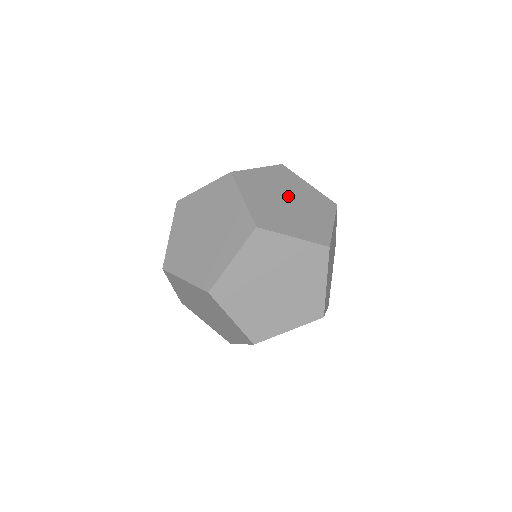
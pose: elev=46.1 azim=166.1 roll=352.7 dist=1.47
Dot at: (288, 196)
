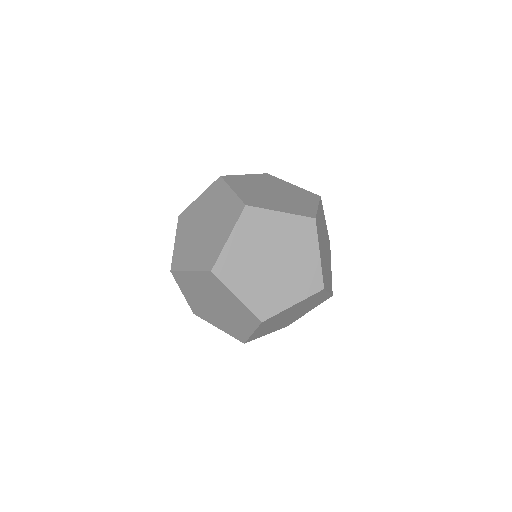
Dot at: occluded
